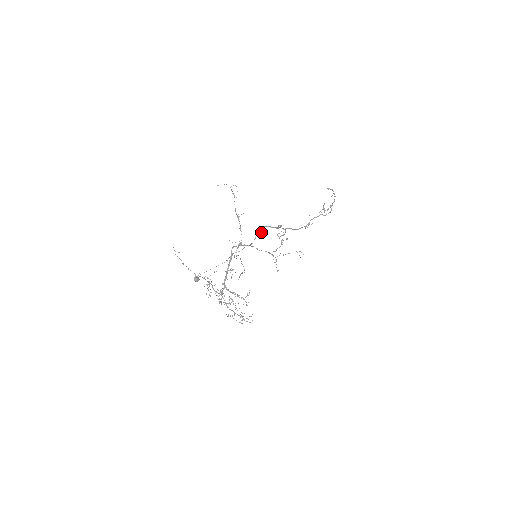
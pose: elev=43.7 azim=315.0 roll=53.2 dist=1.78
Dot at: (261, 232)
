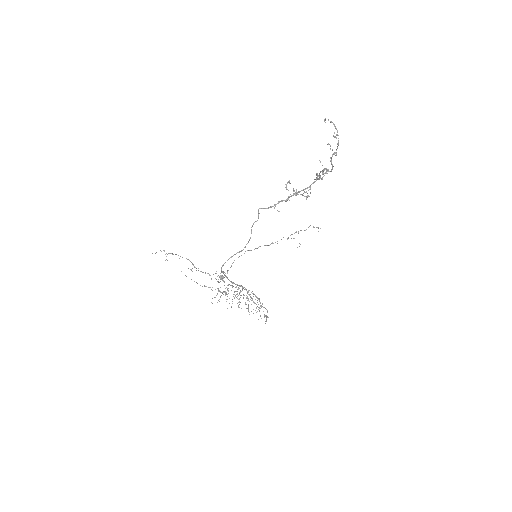
Dot at: occluded
